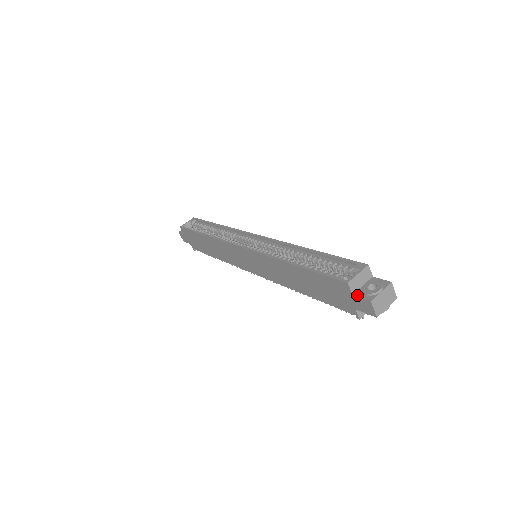
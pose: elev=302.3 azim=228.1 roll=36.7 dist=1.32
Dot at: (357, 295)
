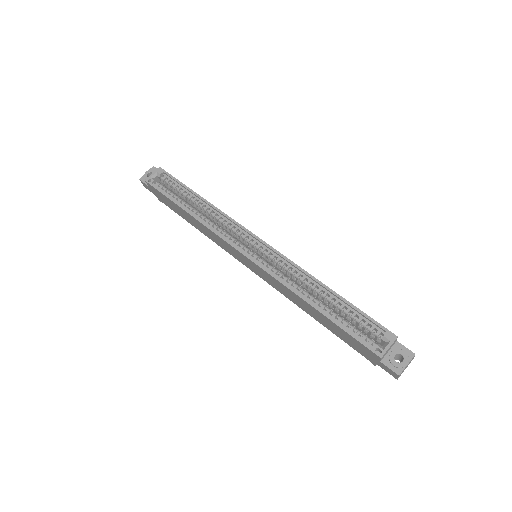
Dot at: (385, 364)
